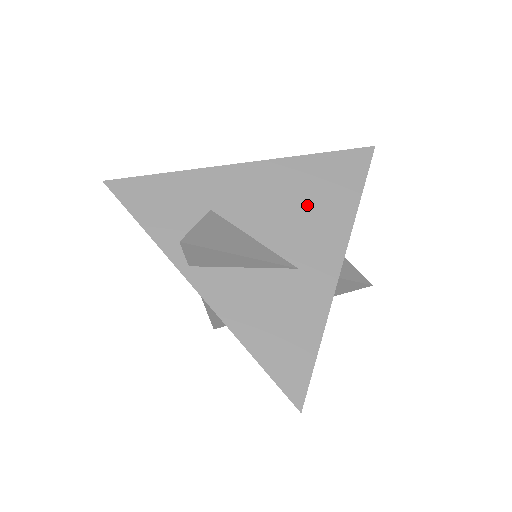
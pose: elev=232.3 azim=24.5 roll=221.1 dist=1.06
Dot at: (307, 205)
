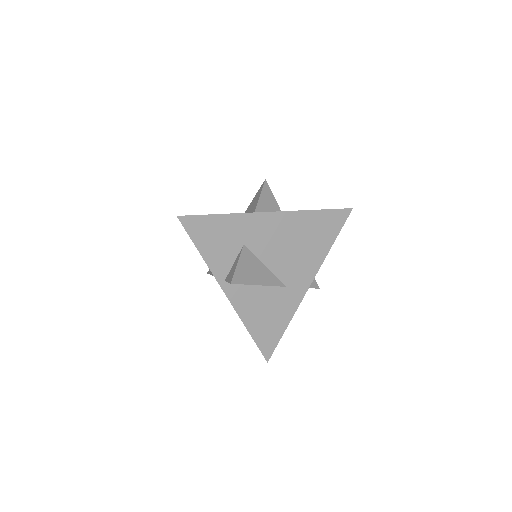
Dot at: (301, 246)
